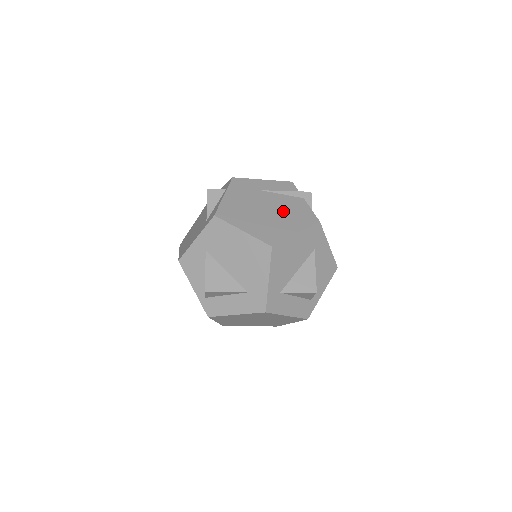
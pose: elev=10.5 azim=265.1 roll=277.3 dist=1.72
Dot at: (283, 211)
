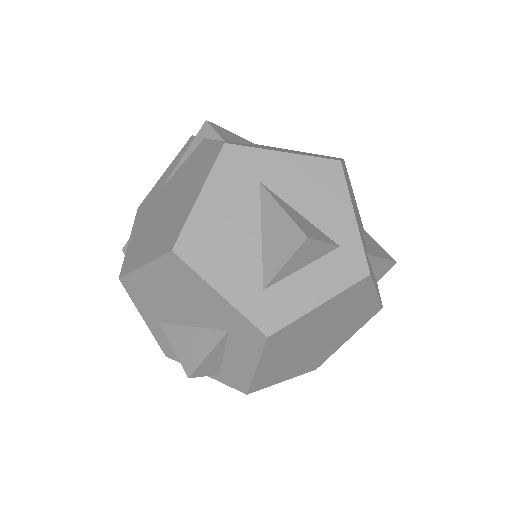
Dot at: (183, 184)
